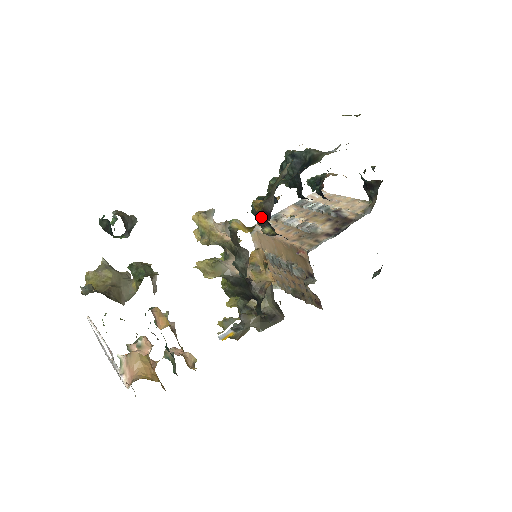
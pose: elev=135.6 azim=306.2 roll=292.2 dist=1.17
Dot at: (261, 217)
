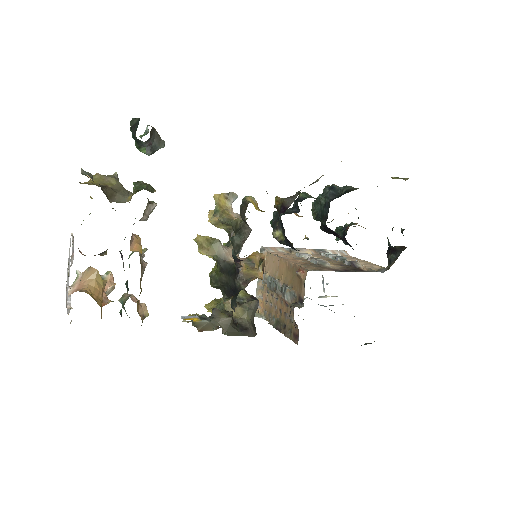
Dot at: (277, 219)
